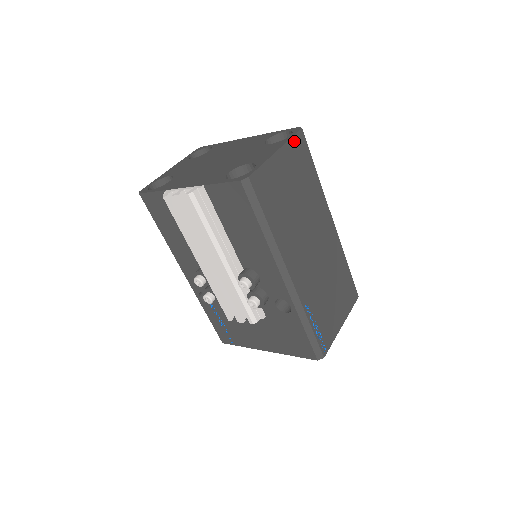
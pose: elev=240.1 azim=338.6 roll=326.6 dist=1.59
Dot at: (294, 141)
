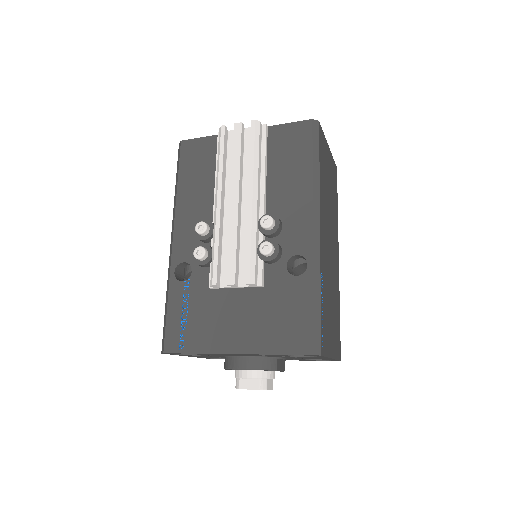
Dot at: (334, 164)
